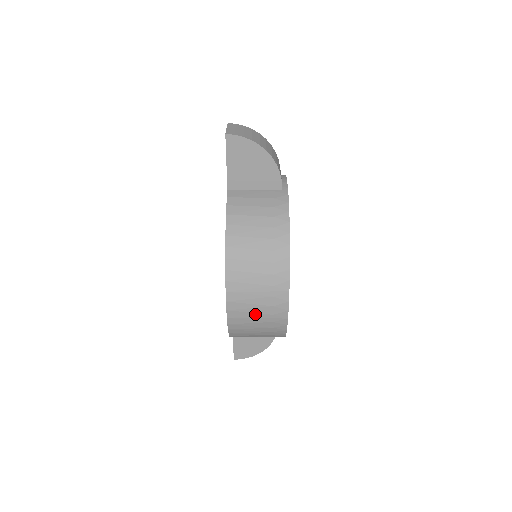
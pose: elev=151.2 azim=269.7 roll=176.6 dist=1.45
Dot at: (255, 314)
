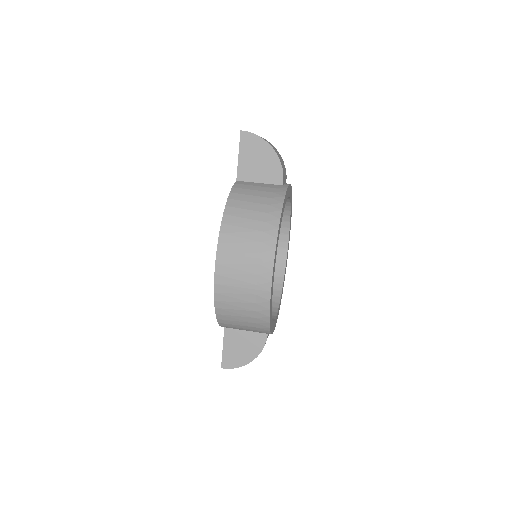
Dot at: (240, 282)
